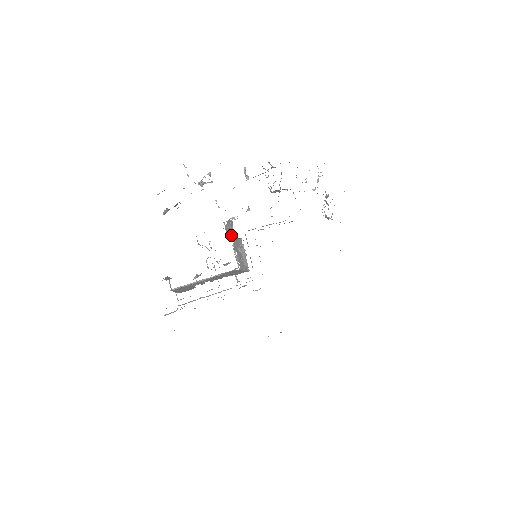
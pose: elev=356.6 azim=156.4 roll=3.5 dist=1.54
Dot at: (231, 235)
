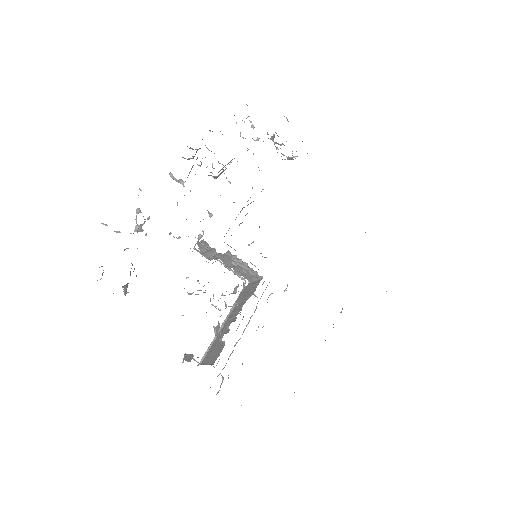
Dot at: (214, 256)
